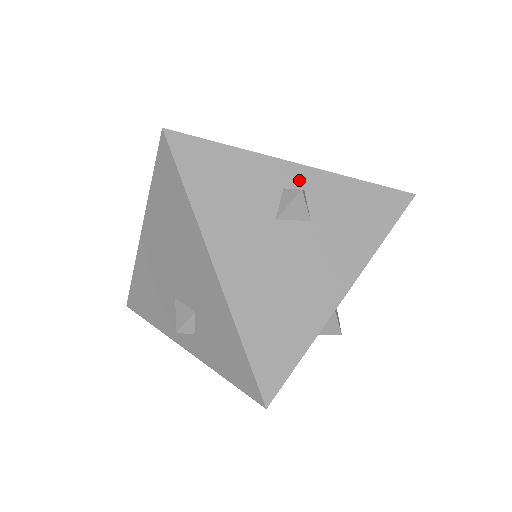
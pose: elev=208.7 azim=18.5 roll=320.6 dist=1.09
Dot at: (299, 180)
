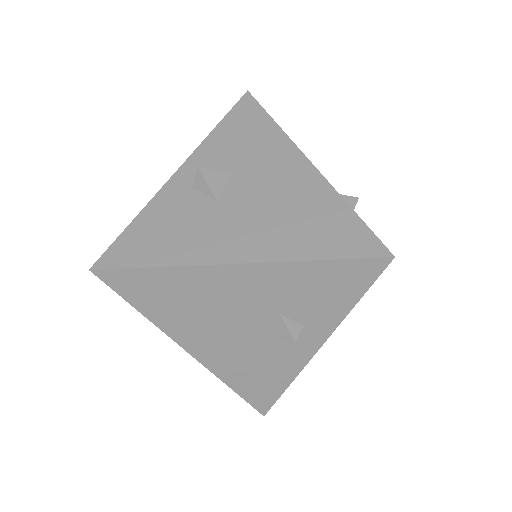
Dot at: (191, 173)
